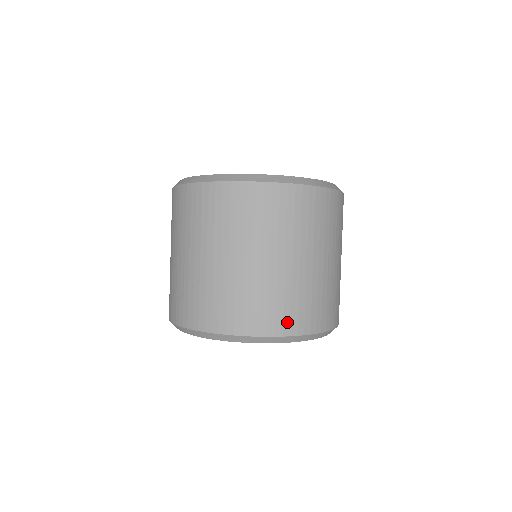
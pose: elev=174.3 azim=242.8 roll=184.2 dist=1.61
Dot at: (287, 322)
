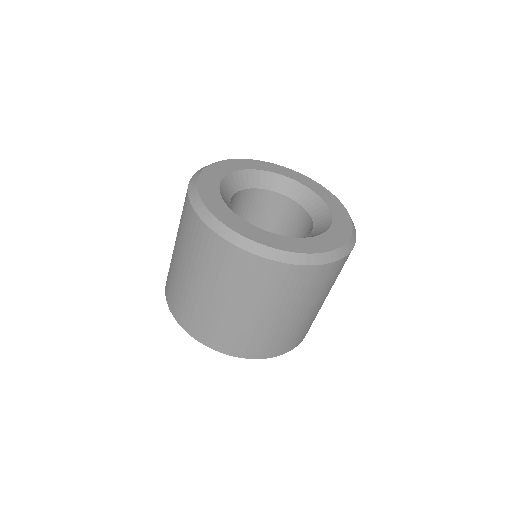
Dot at: (203, 335)
